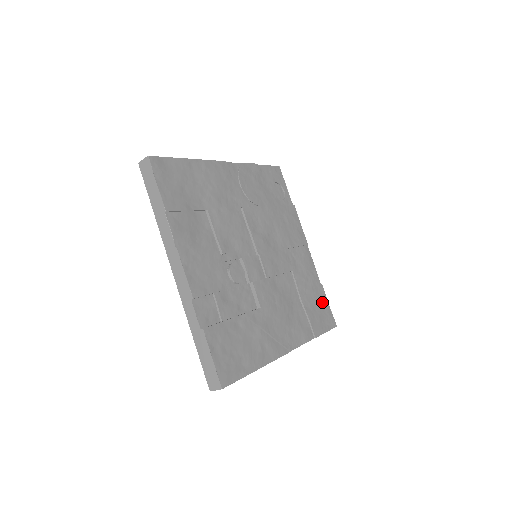
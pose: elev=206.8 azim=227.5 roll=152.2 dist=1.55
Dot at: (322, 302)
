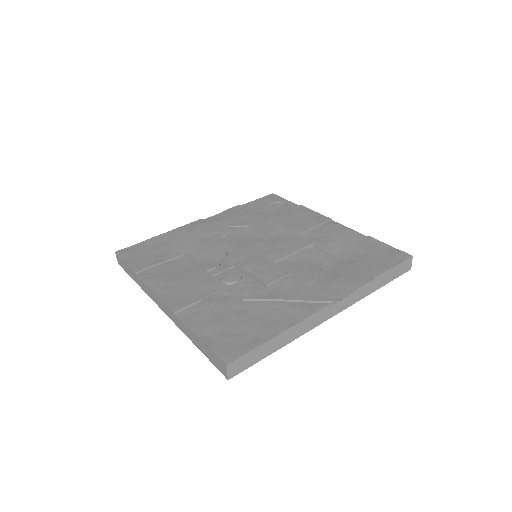
Dot at: (375, 248)
